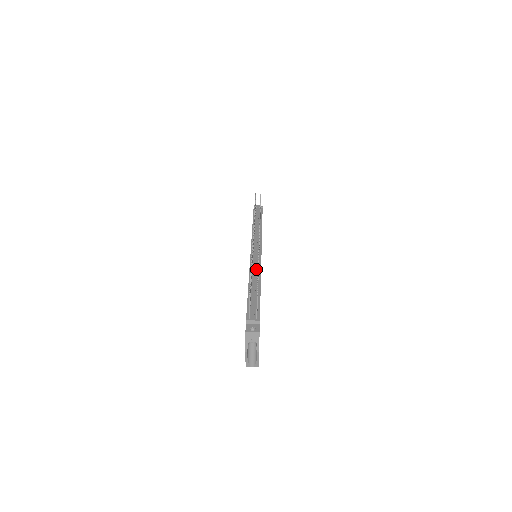
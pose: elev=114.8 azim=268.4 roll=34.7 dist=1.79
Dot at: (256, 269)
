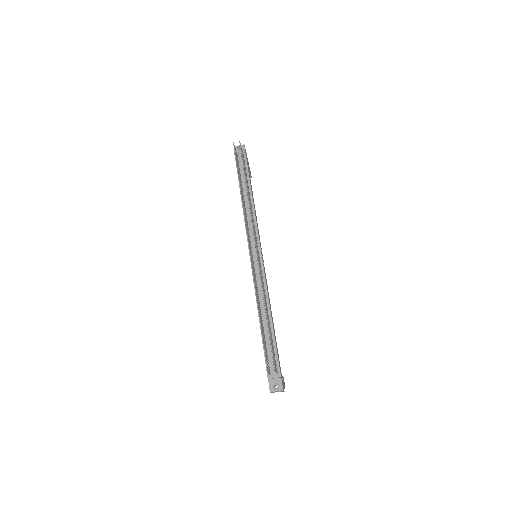
Dot at: (261, 287)
